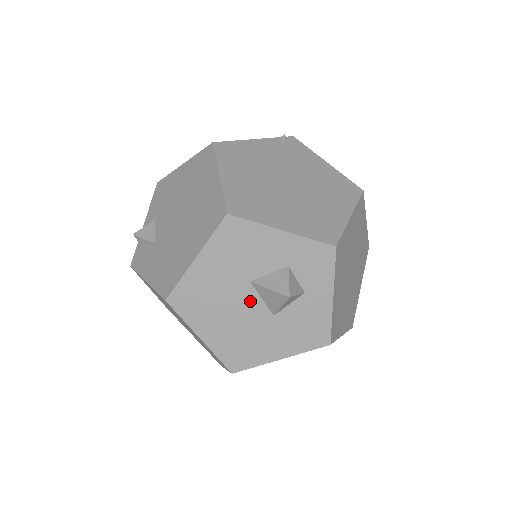
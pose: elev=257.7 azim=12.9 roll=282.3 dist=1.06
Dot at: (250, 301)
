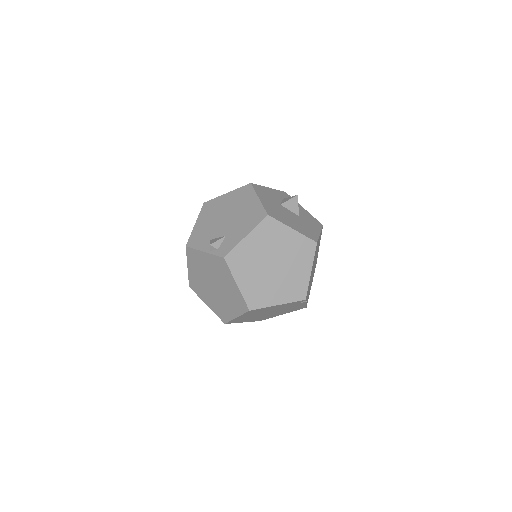
Dot at: (288, 212)
